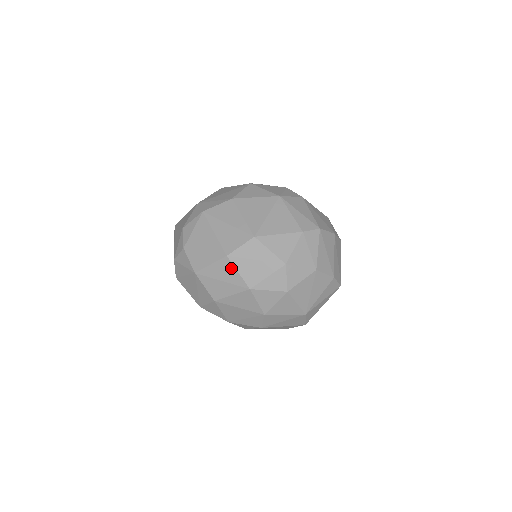
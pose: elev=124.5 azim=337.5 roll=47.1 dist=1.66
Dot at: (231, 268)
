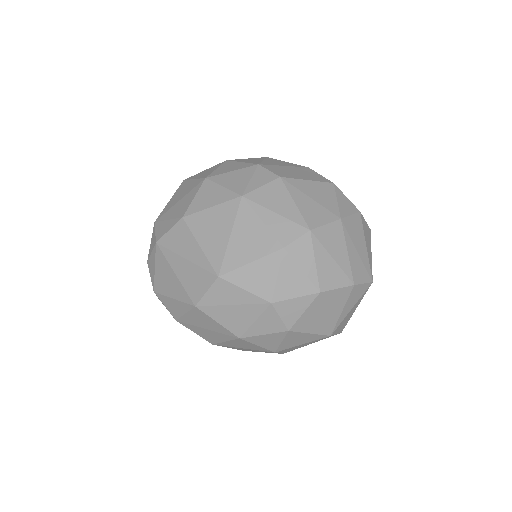
Dot at: (207, 318)
